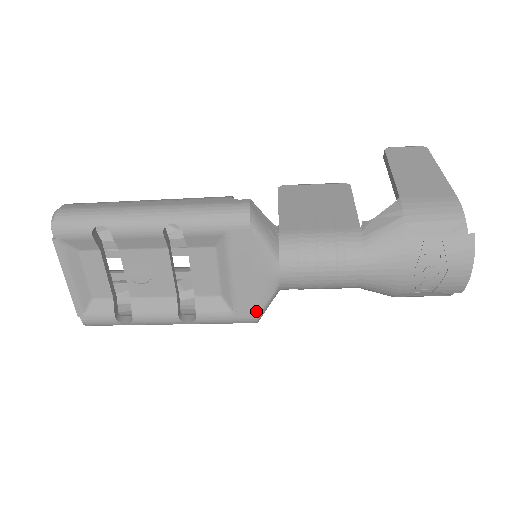
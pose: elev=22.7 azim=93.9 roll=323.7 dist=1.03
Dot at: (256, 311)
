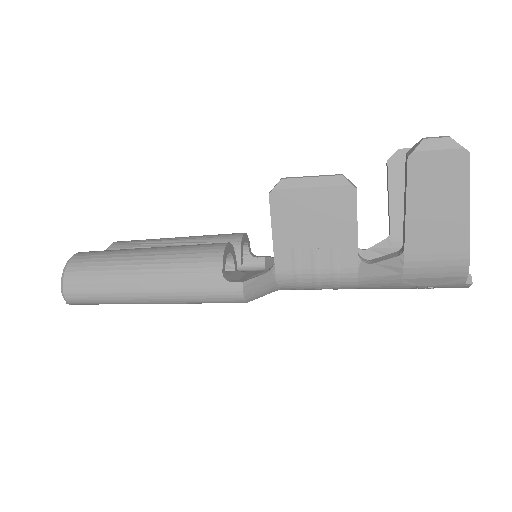
Dot at: occluded
